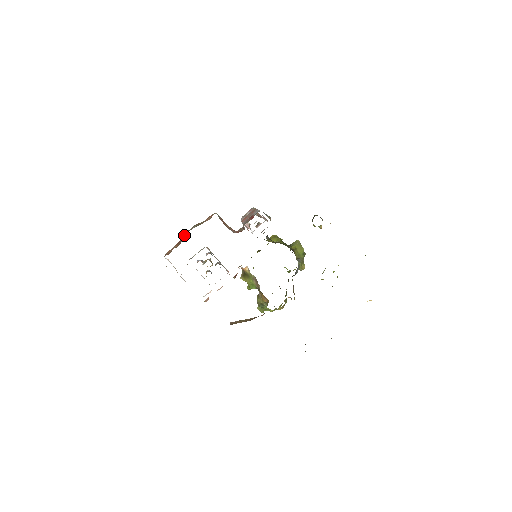
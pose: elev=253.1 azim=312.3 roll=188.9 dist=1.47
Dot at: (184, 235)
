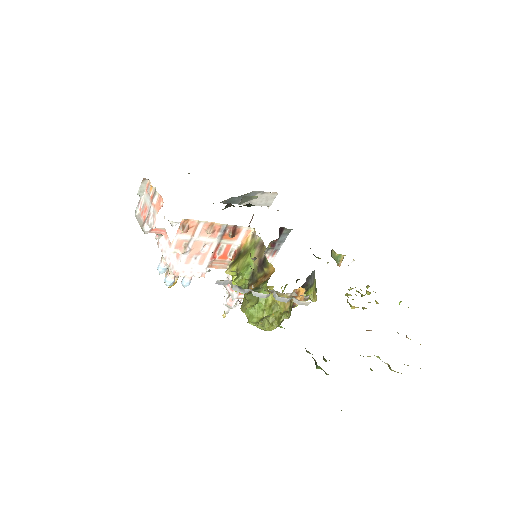
Dot at: occluded
